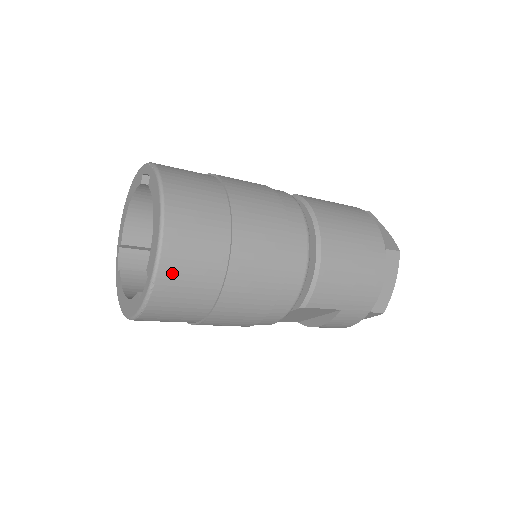
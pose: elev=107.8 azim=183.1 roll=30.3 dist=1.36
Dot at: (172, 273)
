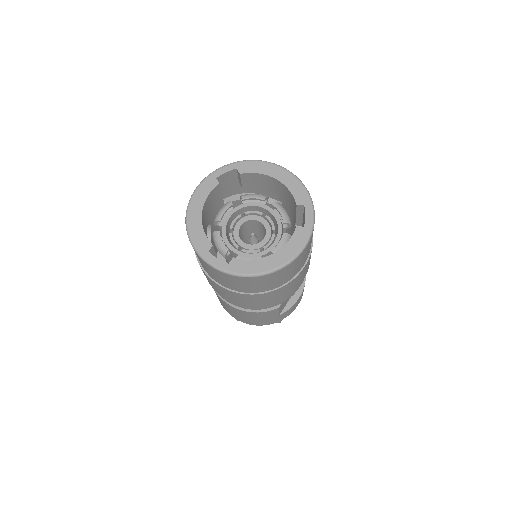
Dot at: occluded
